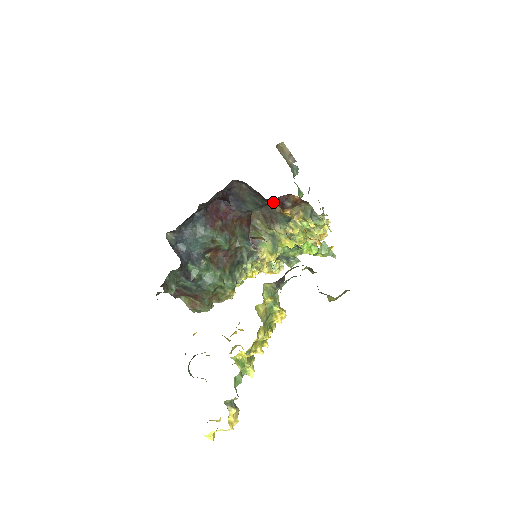
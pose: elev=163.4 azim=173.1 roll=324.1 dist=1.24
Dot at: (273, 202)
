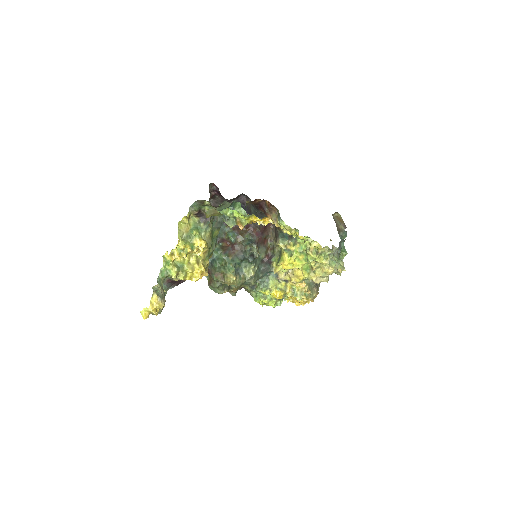
Dot at: (260, 209)
